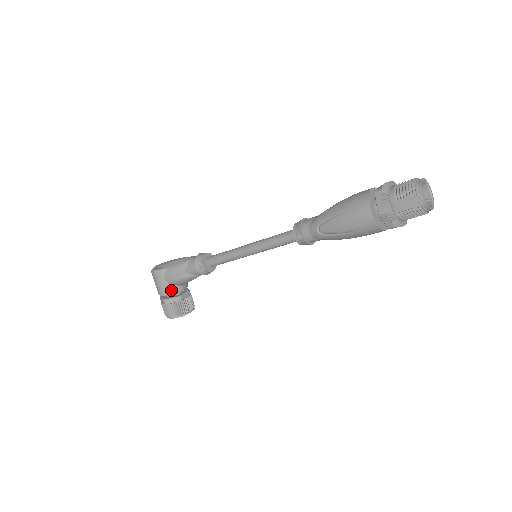
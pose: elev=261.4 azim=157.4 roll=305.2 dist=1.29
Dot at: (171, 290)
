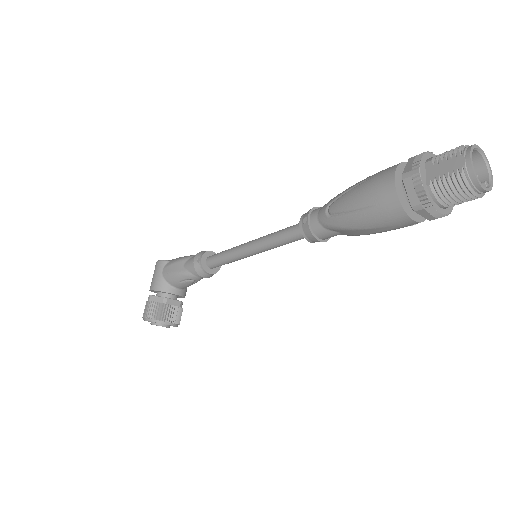
Dot at: (162, 286)
